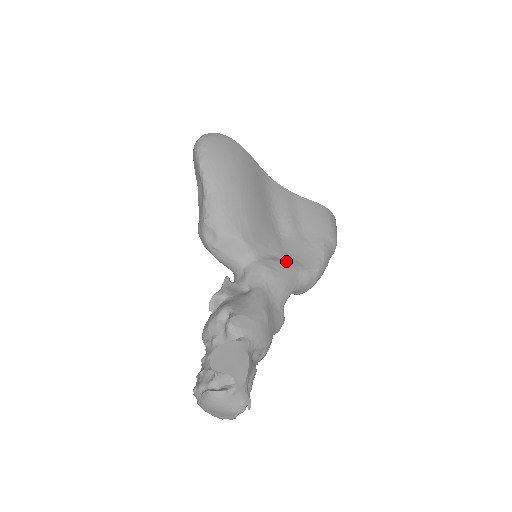
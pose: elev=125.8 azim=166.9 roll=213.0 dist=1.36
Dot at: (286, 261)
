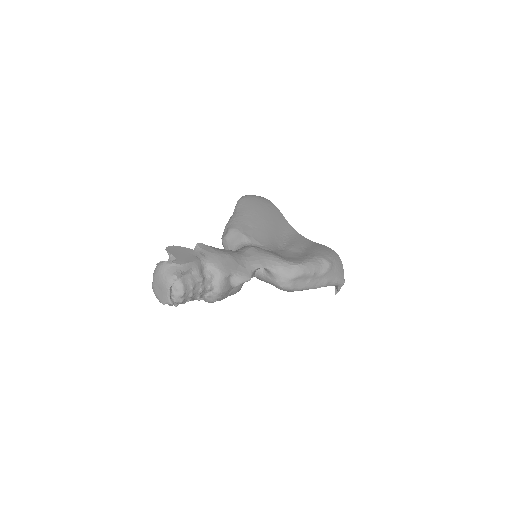
Dot at: (272, 252)
